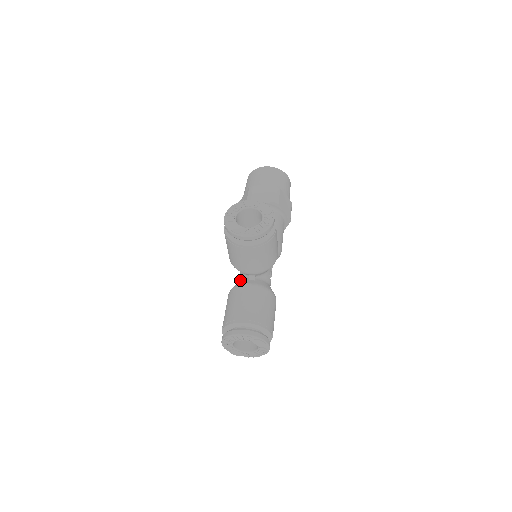
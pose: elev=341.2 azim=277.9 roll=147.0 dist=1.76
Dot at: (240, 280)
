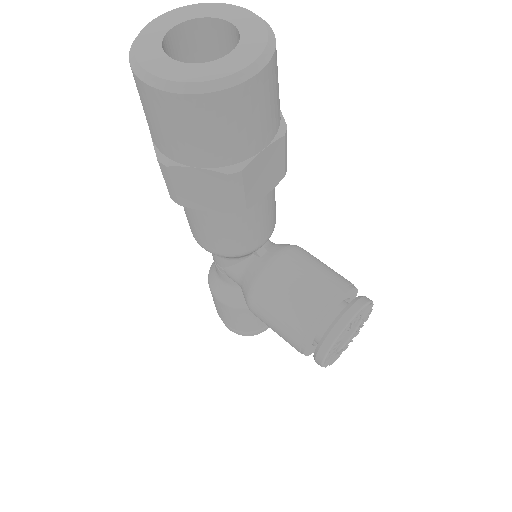
Dot at: (241, 290)
